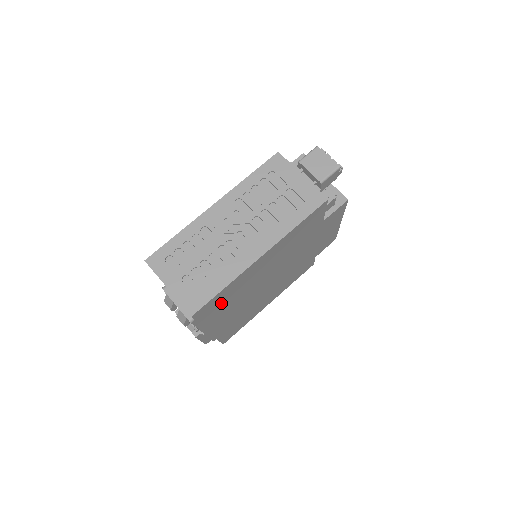
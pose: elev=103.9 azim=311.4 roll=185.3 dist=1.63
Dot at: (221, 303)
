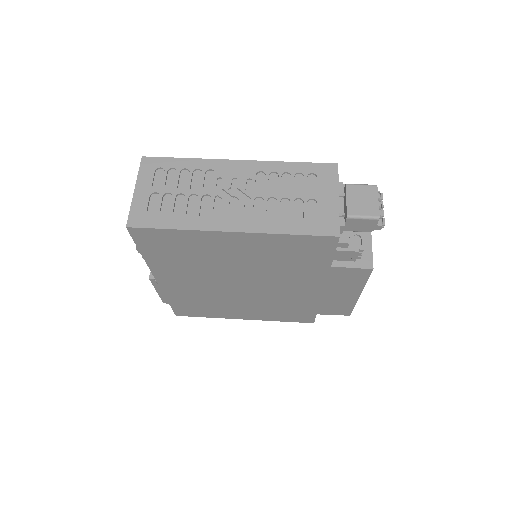
Dot at: (171, 249)
